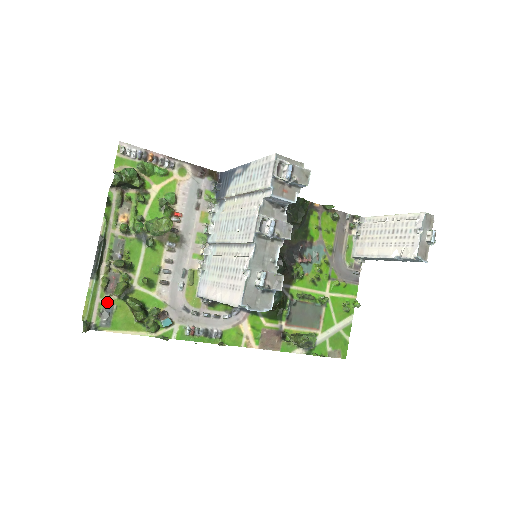
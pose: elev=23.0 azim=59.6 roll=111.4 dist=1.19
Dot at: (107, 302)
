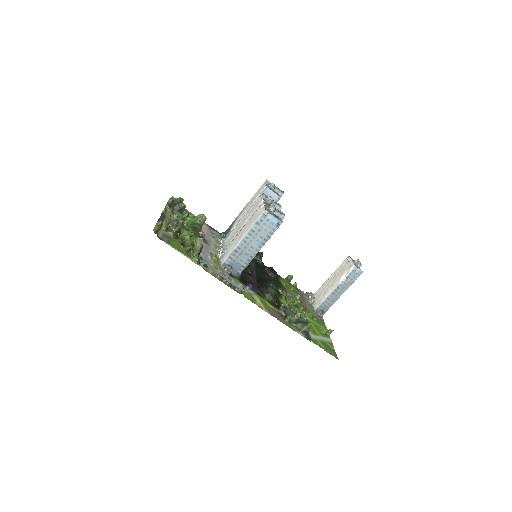
Dot at: (167, 235)
